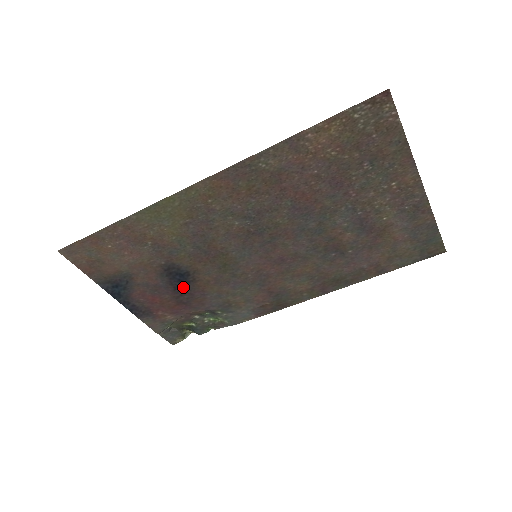
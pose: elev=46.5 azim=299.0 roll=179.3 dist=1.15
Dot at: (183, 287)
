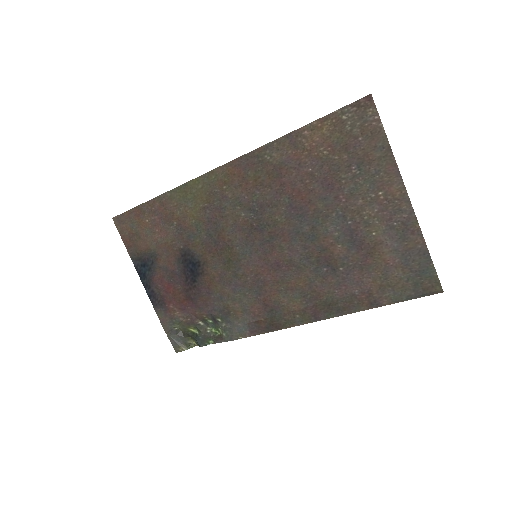
Dot at: (193, 279)
